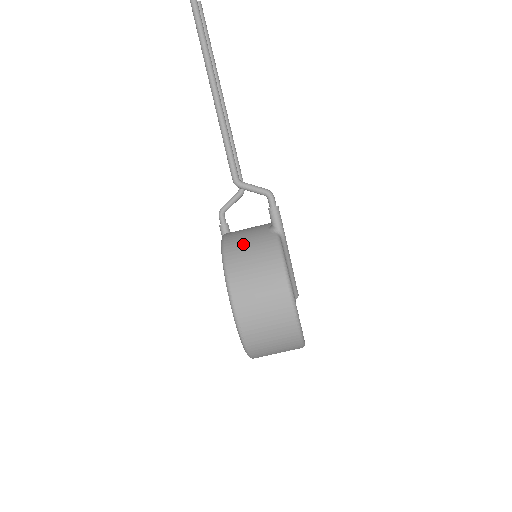
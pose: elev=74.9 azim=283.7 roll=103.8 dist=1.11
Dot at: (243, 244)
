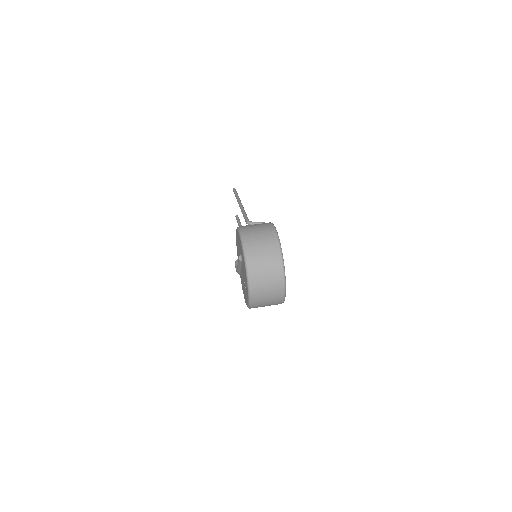
Dot at: occluded
